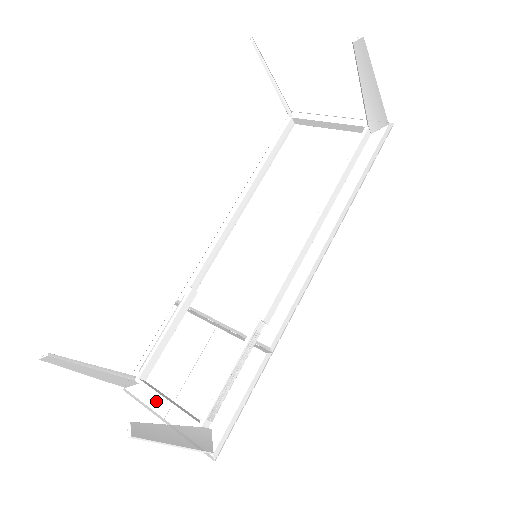
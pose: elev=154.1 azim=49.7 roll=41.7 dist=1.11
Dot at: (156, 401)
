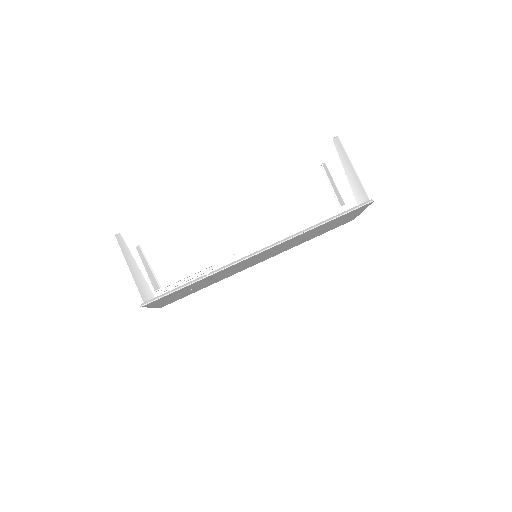
Dot at: occluded
